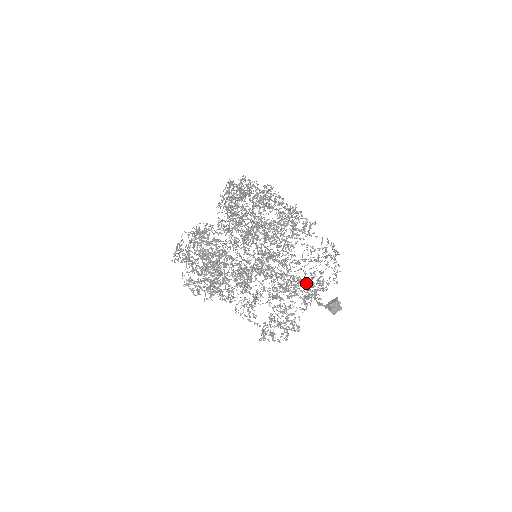
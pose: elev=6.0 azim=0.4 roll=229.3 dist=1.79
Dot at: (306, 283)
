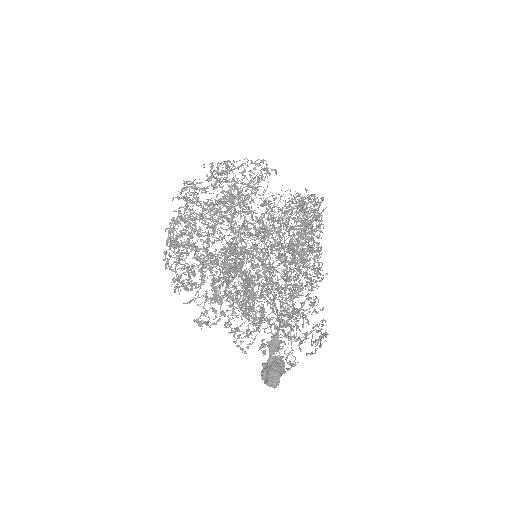
Dot at: (299, 297)
